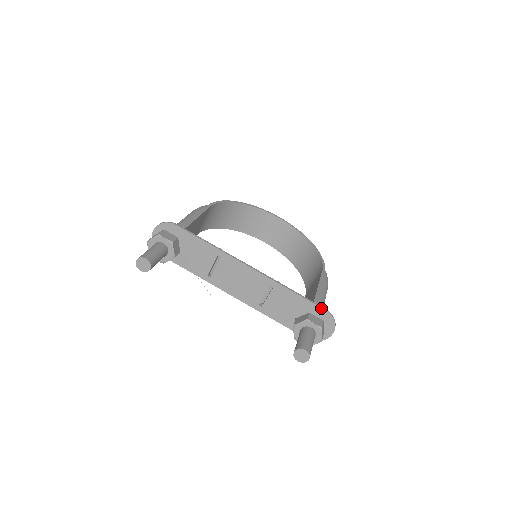
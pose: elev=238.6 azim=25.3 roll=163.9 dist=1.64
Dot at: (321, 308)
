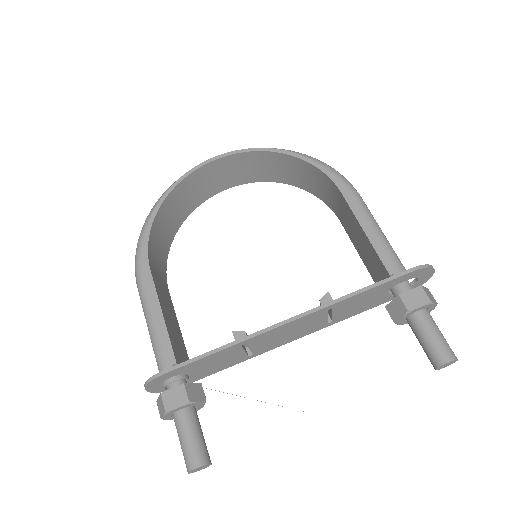
Dot at: (405, 275)
